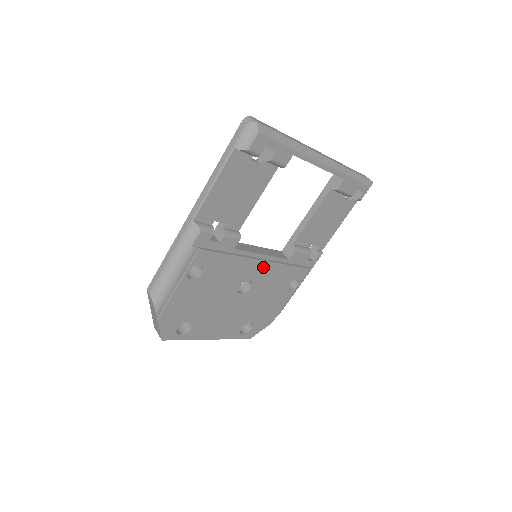
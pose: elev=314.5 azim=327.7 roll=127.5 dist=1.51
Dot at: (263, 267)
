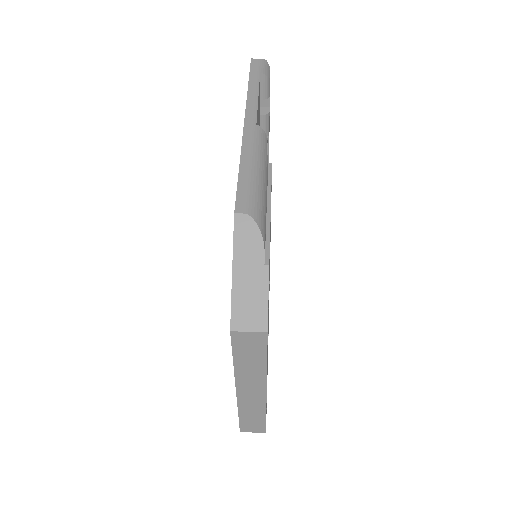
Dot at: occluded
